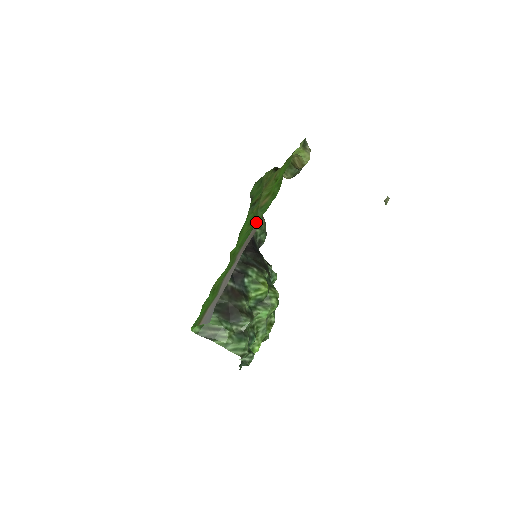
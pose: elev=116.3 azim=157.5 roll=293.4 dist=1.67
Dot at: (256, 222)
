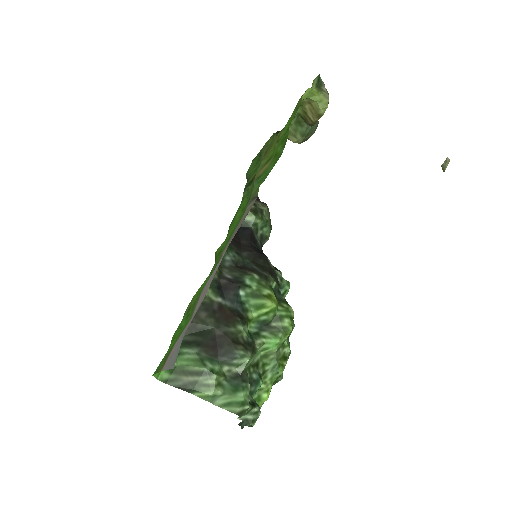
Dot at: (250, 198)
